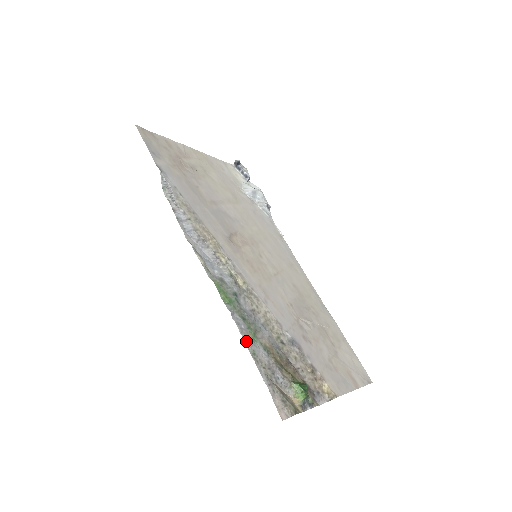
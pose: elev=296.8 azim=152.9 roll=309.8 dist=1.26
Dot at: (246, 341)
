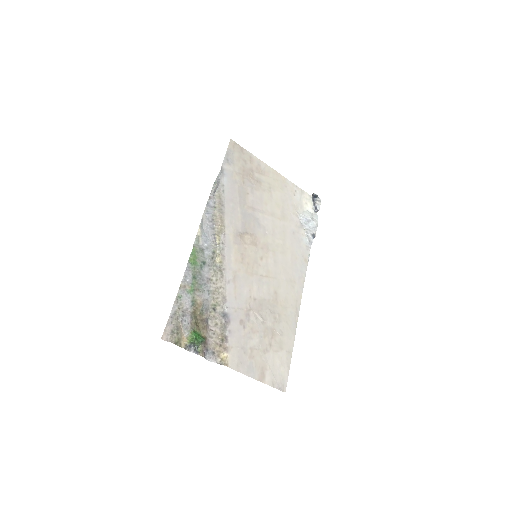
Dot at: (181, 288)
